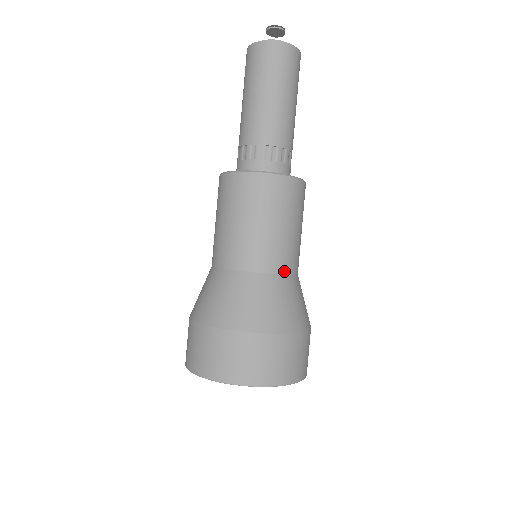
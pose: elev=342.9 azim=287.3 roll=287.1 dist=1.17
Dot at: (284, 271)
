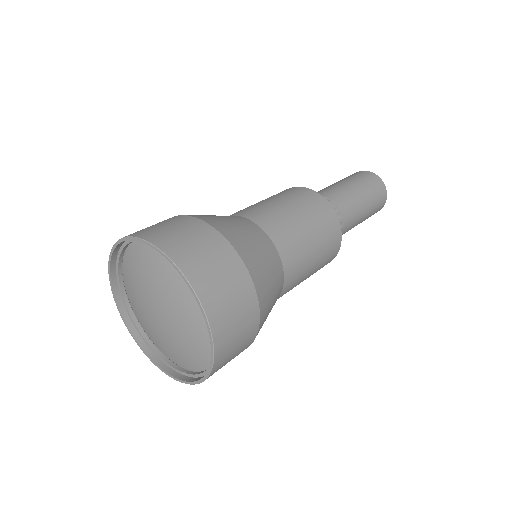
Dot at: (271, 235)
